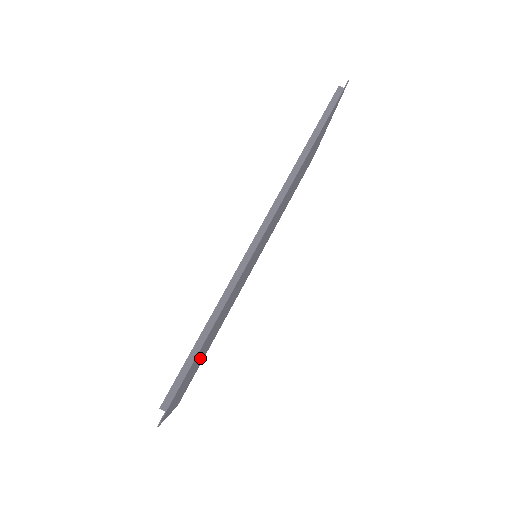
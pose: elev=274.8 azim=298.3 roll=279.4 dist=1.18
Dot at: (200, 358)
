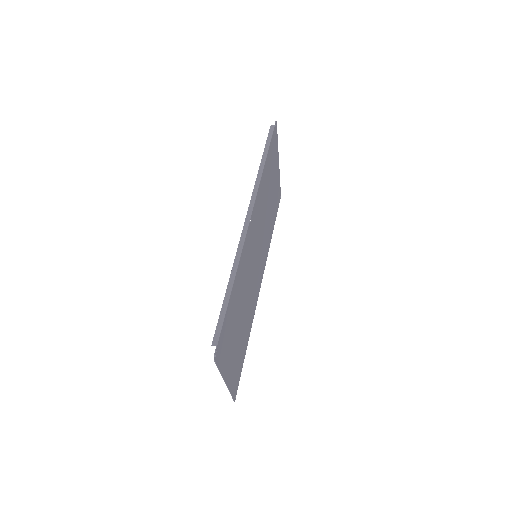
Dot at: (237, 337)
